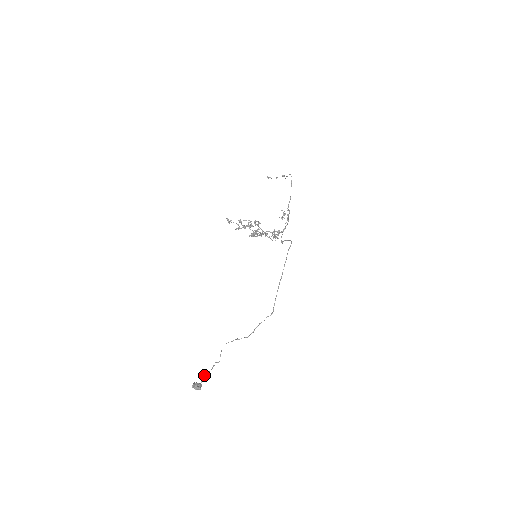
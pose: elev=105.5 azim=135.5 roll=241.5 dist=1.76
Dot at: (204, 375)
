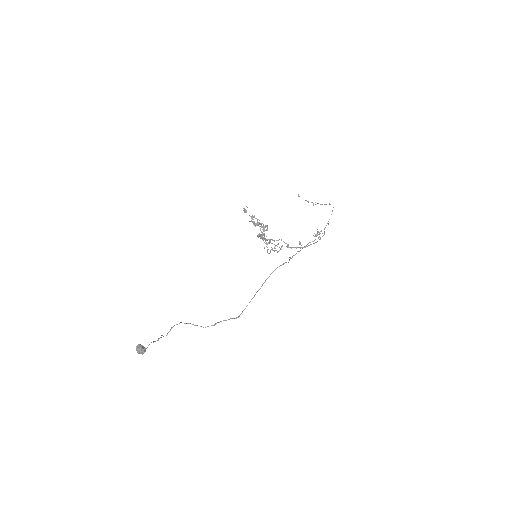
Dot at: occluded
